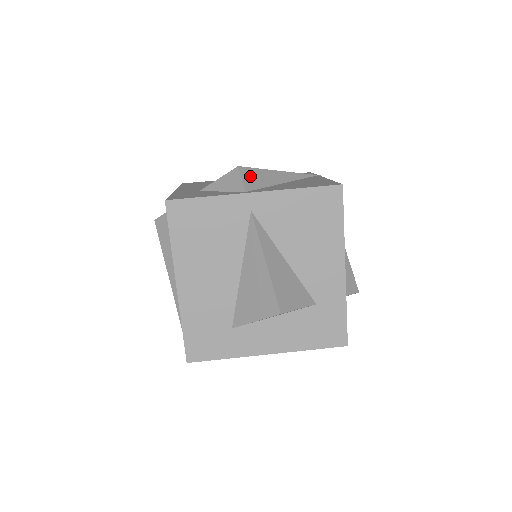
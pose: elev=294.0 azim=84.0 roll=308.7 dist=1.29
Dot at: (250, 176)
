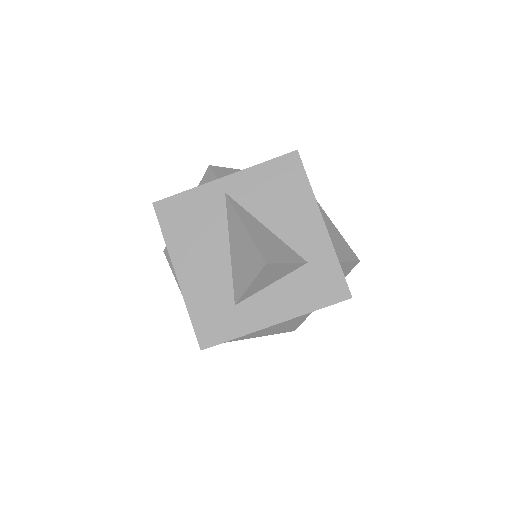
Dot at: (222, 172)
